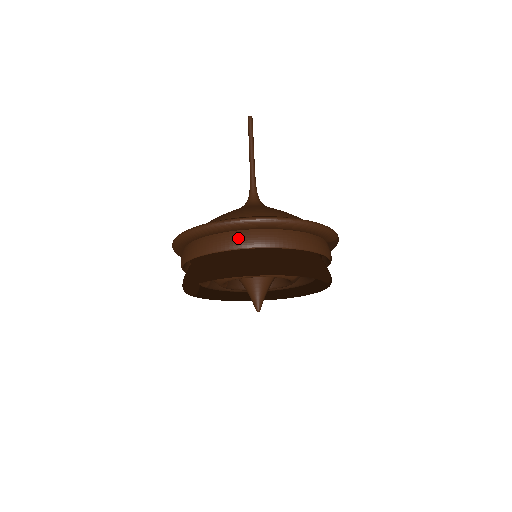
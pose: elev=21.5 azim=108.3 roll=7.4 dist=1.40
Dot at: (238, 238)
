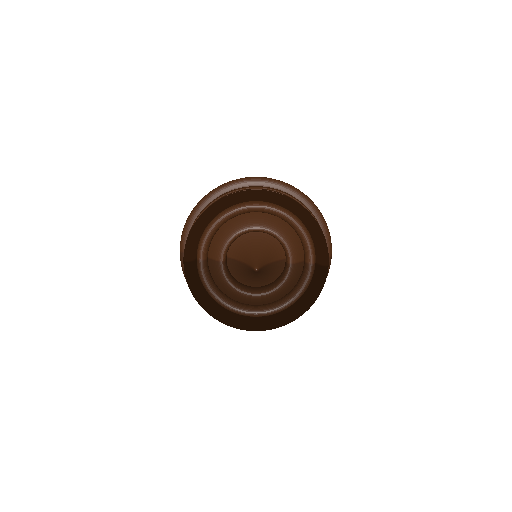
Dot at: occluded
